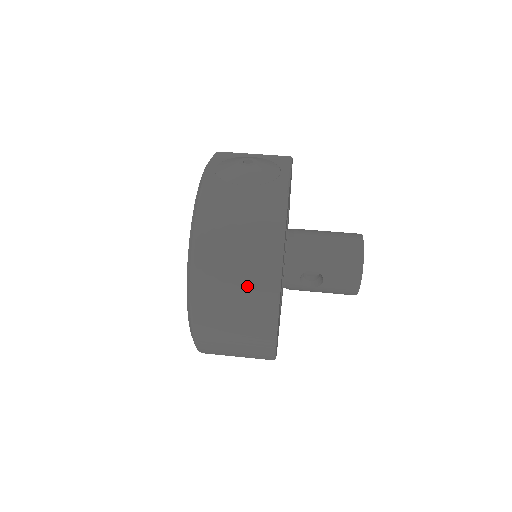
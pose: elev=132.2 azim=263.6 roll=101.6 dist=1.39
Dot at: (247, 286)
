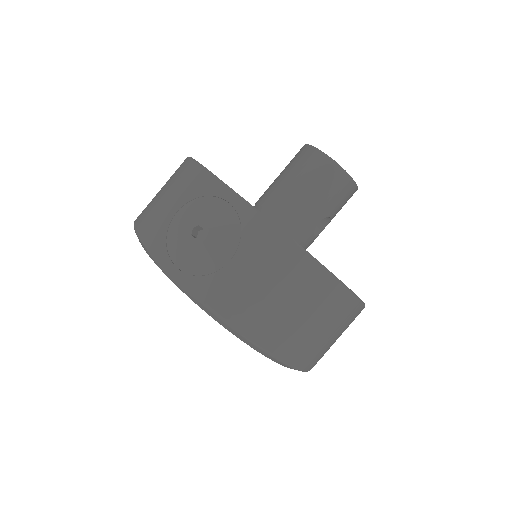
Dot at: (327, 318)
